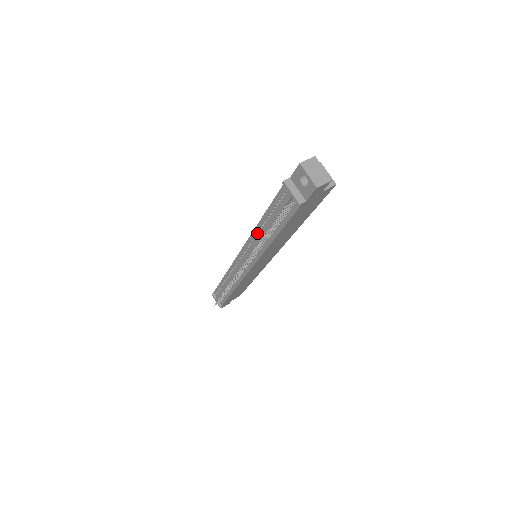
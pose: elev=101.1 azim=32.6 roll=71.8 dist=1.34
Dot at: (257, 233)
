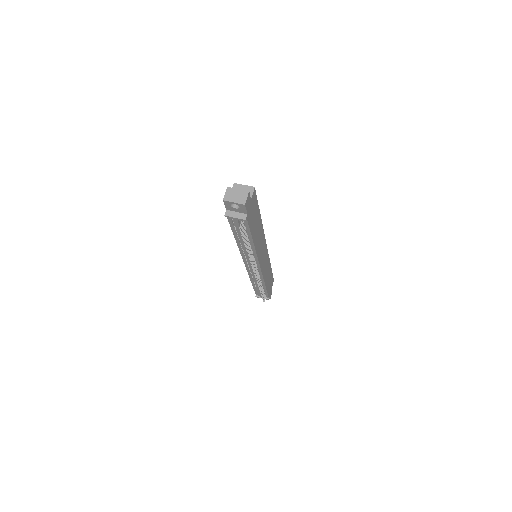
Dot at: (242, 248)
